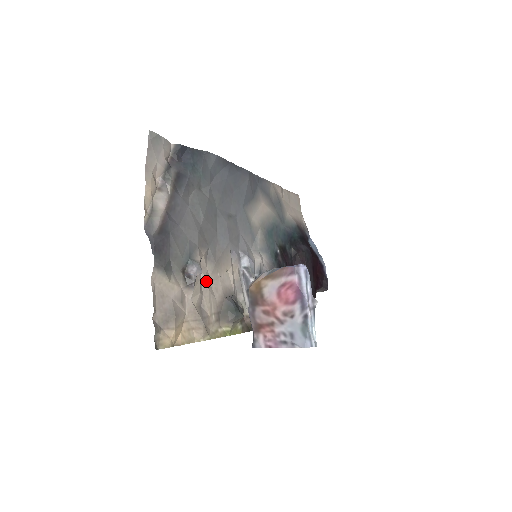
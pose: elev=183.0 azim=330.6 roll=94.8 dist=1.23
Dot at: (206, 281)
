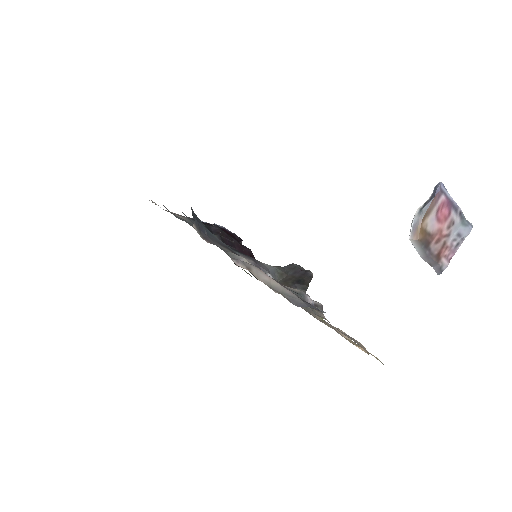
Dot at: occluded
